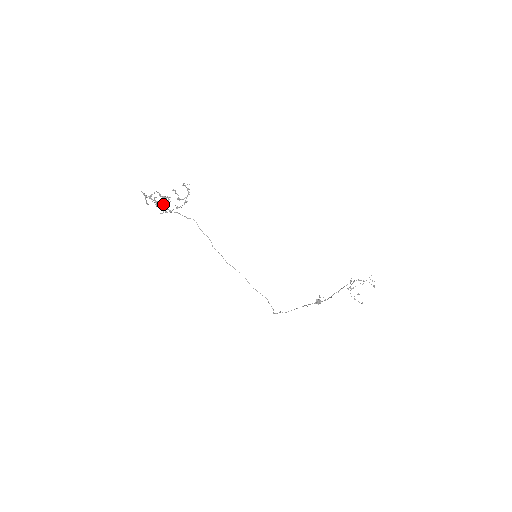
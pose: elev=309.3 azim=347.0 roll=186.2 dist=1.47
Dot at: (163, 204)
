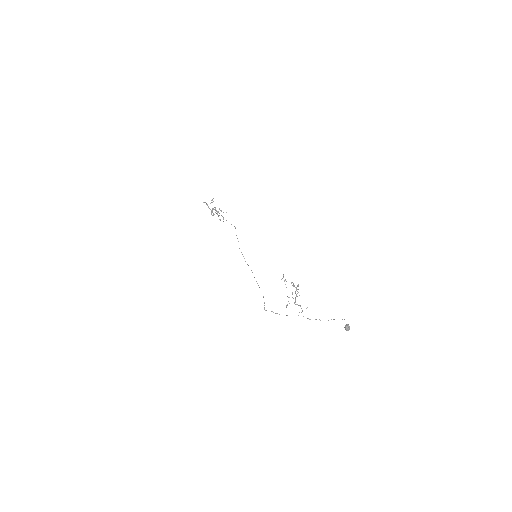
Dot at: (214, 214)
